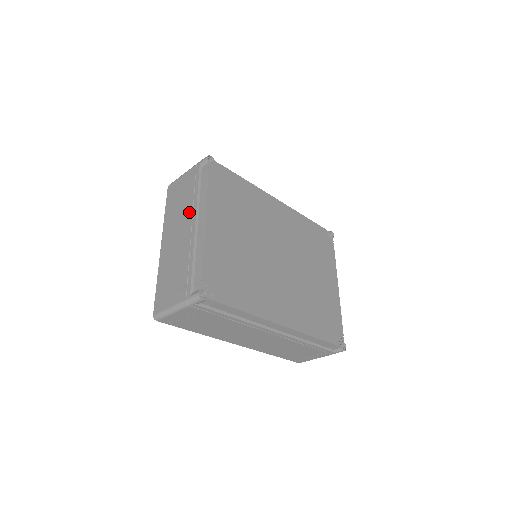
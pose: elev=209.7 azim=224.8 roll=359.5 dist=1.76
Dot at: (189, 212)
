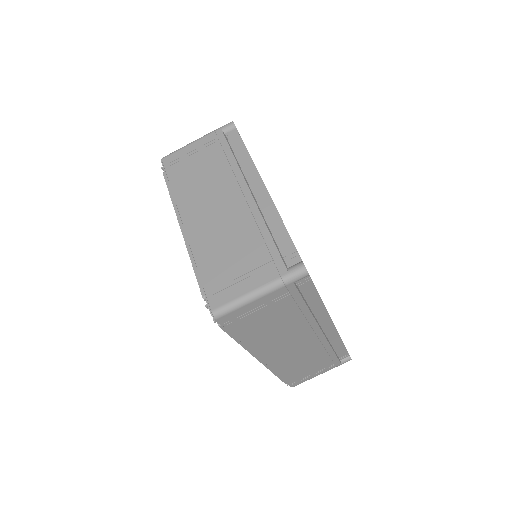
Dot at: (229, 180)
